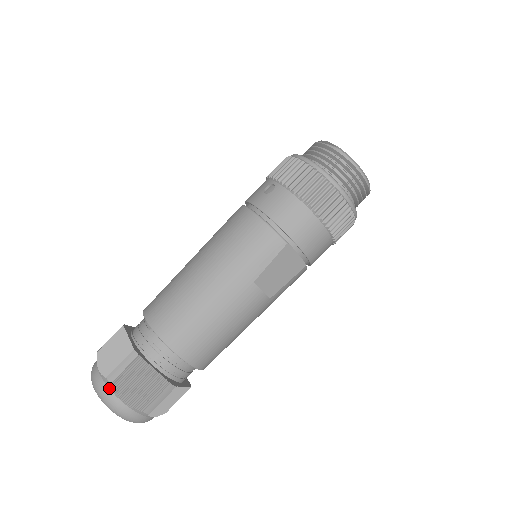
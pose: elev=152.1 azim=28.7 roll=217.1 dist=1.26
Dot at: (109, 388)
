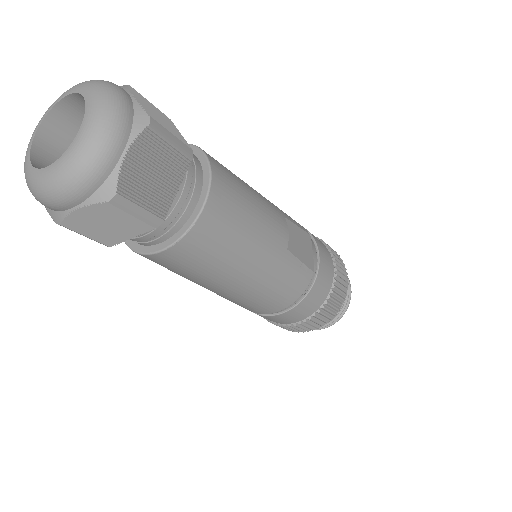
Dot at: occluded
